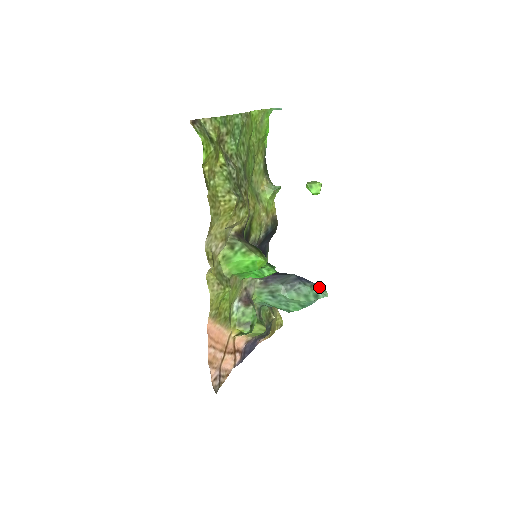
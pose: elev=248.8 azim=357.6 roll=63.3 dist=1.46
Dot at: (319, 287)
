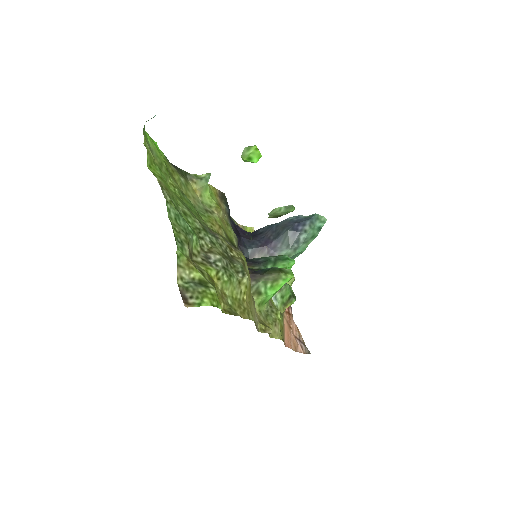
Dot at: (314, 219)
